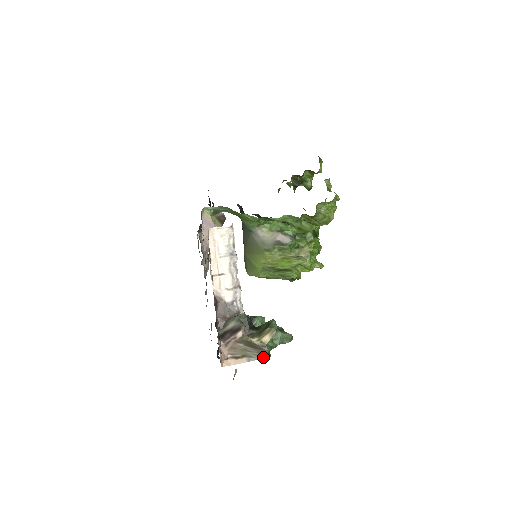
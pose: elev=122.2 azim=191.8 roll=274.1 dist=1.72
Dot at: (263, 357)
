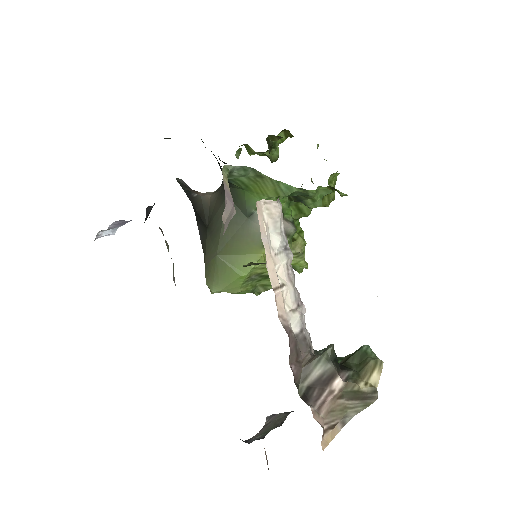
Dot at: occluded
